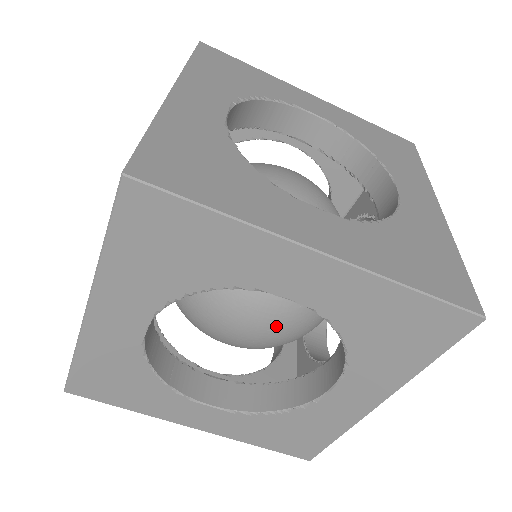
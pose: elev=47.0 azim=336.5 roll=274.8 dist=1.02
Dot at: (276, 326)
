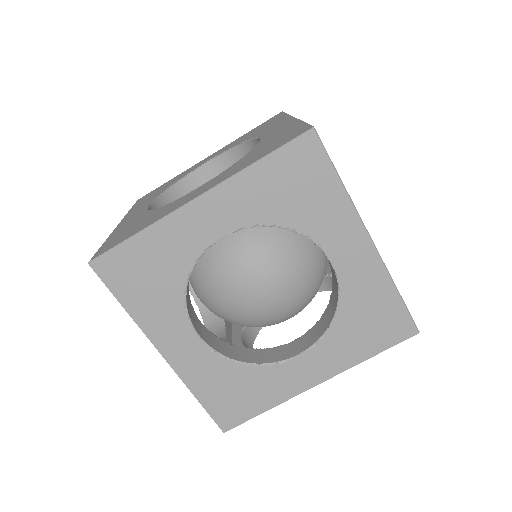
Dot at: (277, 296)
